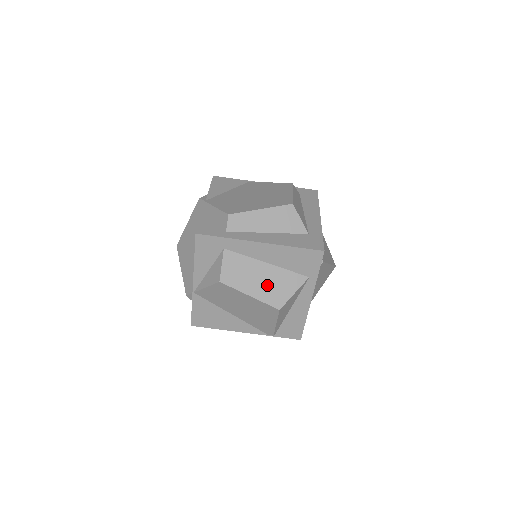
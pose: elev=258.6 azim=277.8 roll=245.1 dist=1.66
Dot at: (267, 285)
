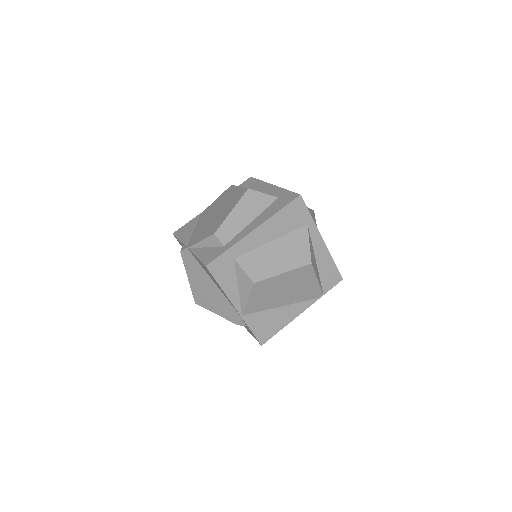
Dot at: (287, 255)
